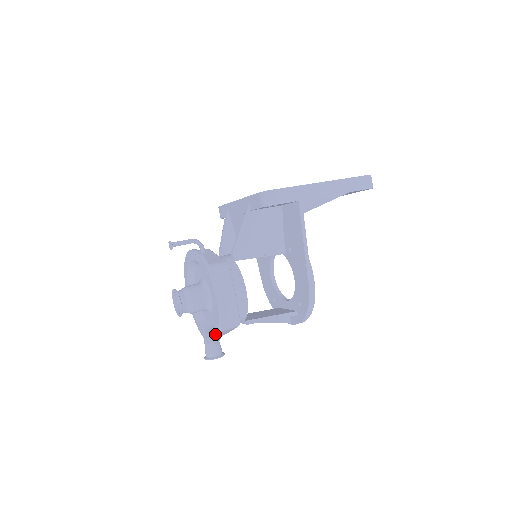
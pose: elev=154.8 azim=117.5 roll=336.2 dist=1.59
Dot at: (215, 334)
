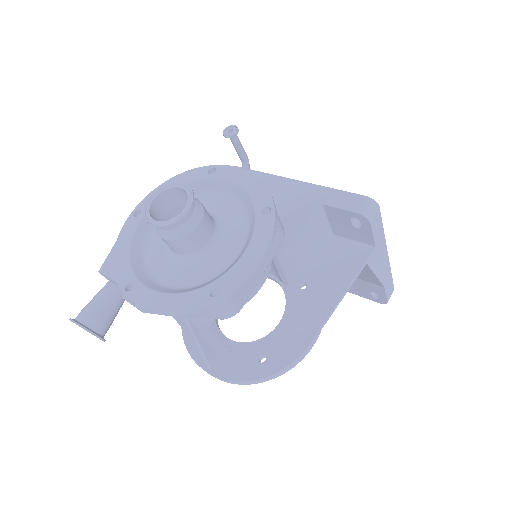
Dot at: (188, 300)
